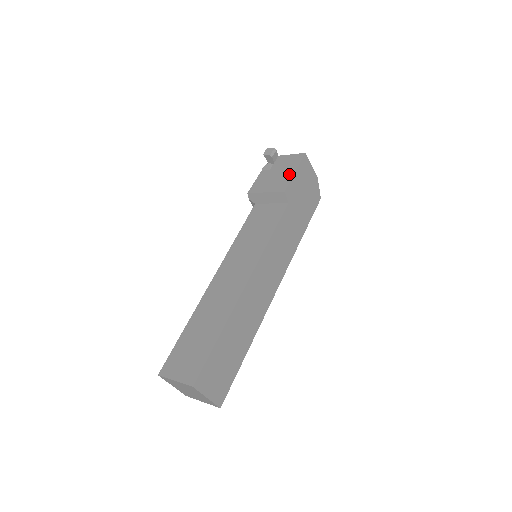
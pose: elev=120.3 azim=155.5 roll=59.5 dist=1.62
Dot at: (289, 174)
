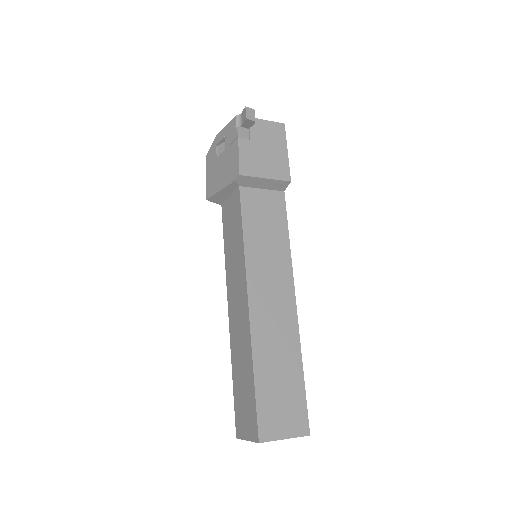
Dot at: (283, 155)
